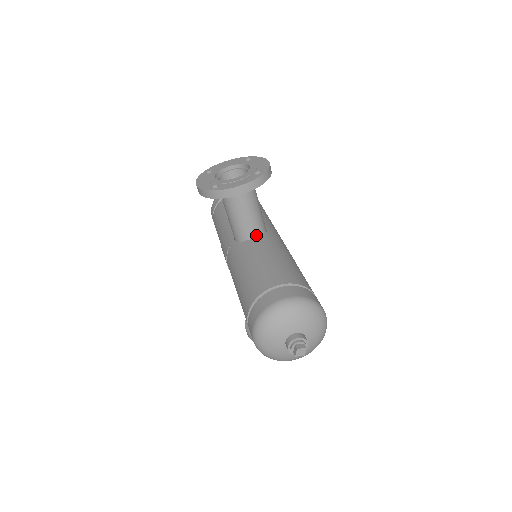
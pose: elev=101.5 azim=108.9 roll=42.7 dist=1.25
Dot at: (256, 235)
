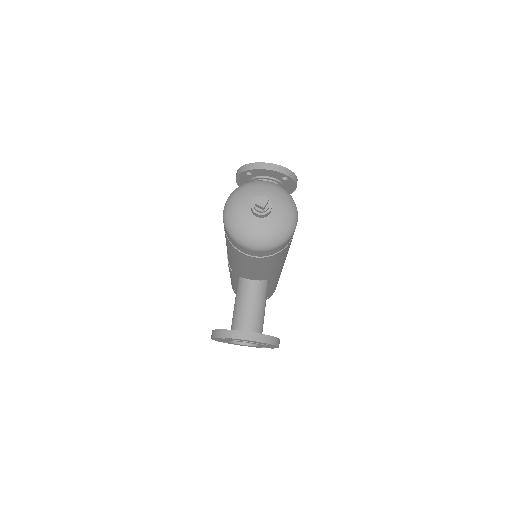
Dot at: occluded
